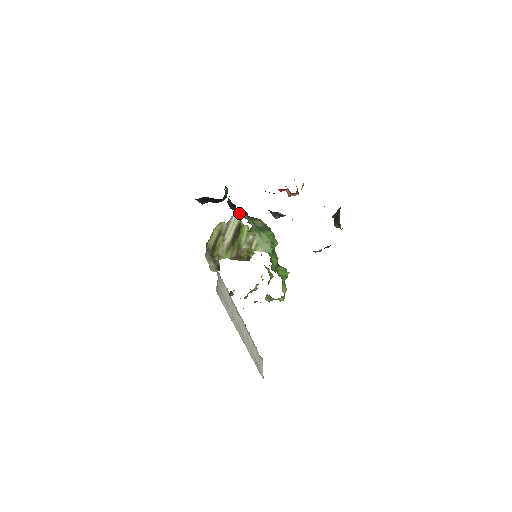
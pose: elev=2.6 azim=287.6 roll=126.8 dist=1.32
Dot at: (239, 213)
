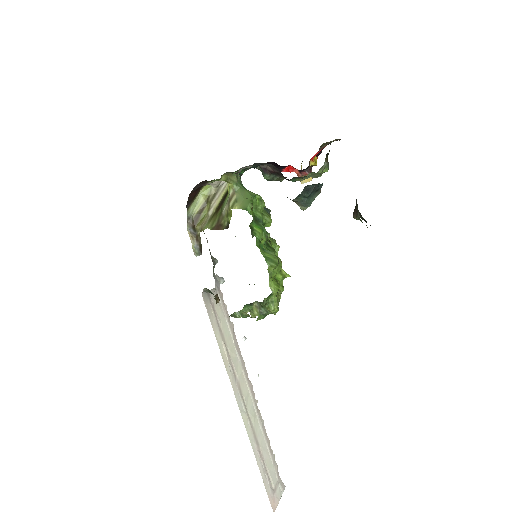
Dot at: occluded
